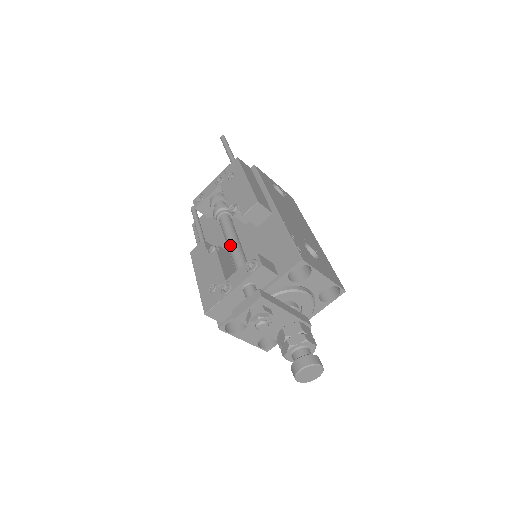
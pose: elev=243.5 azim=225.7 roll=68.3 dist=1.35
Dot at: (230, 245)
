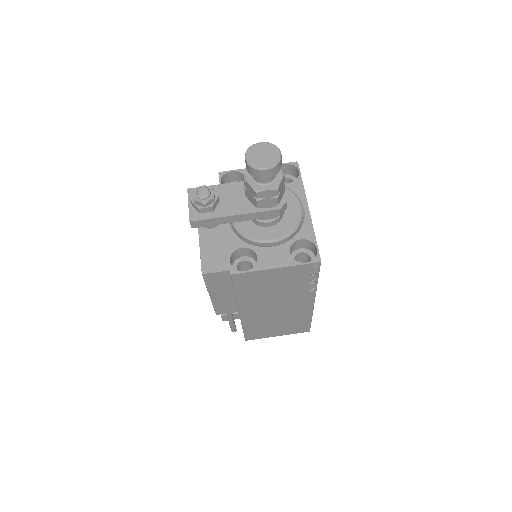
Dot at: occluded
